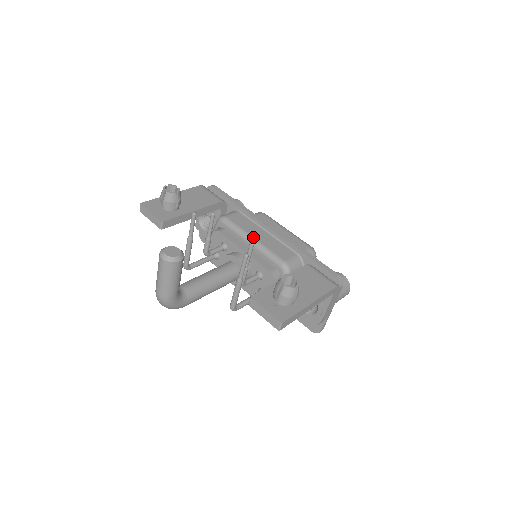
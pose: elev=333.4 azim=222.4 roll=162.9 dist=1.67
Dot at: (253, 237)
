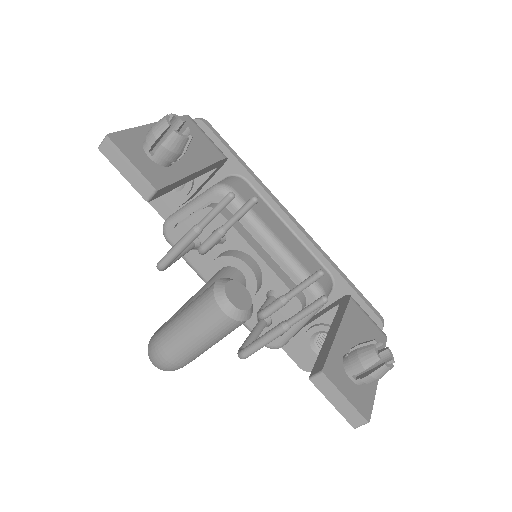
Dot at: (277, 236)
